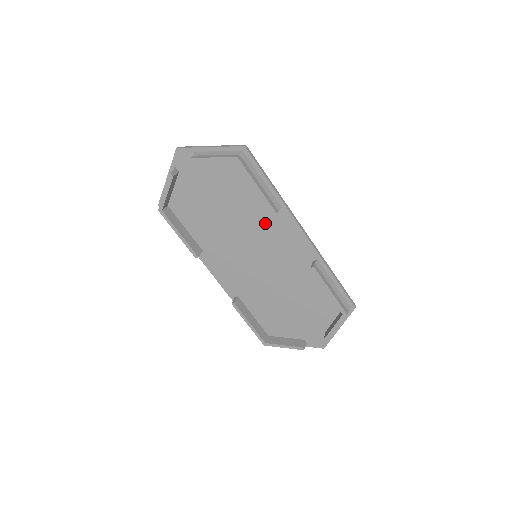
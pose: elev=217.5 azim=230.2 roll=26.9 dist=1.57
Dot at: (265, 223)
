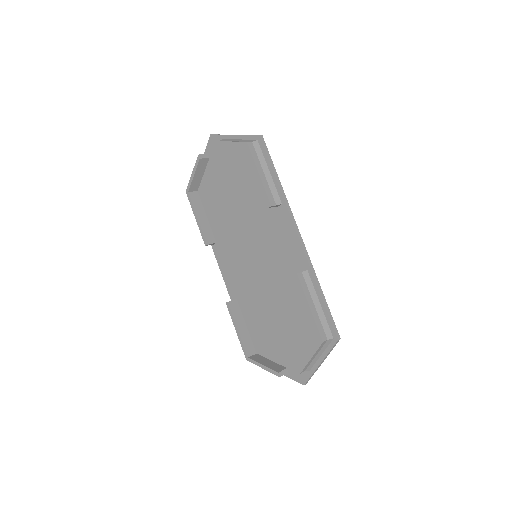
Dot at: (267, 220)
